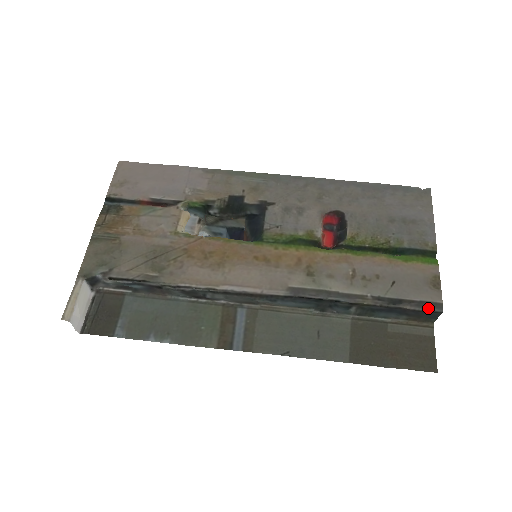
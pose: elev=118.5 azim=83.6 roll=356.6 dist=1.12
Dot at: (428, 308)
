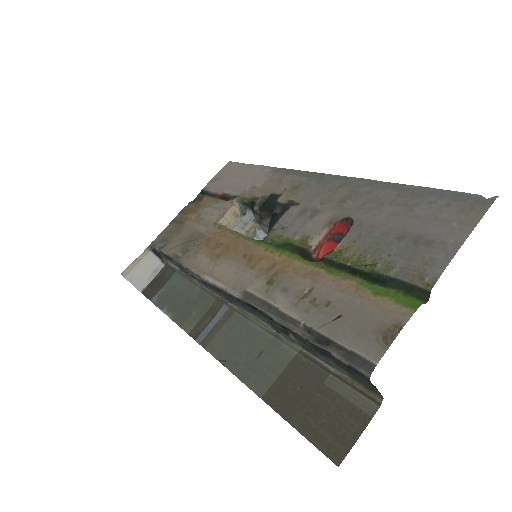
Dot at: (355, 365)
